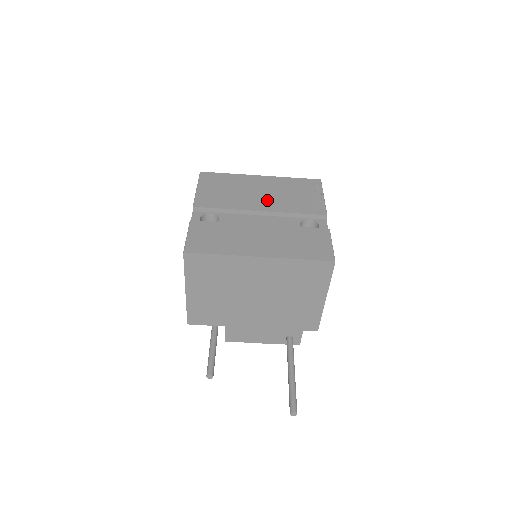
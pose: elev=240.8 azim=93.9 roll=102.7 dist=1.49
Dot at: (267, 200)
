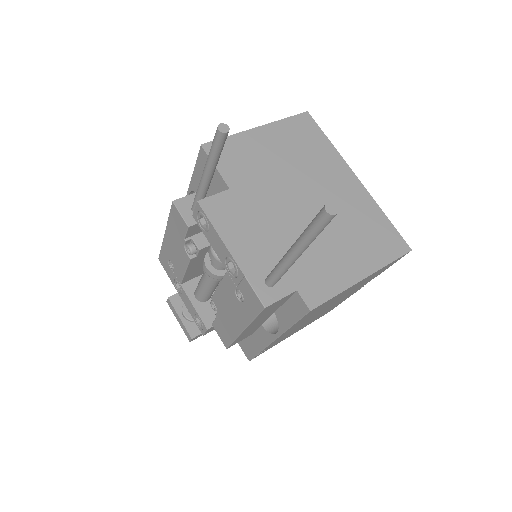
Dot at: occluded
